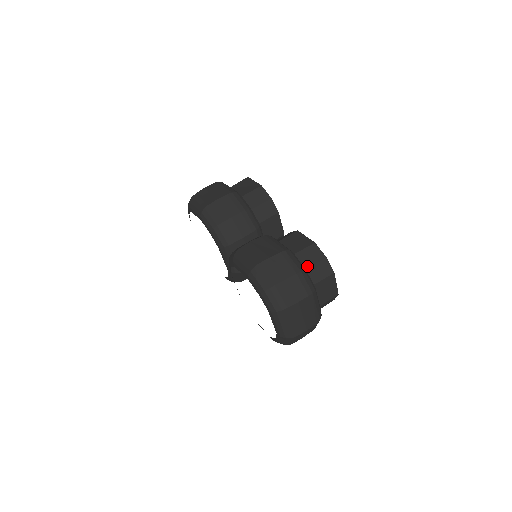
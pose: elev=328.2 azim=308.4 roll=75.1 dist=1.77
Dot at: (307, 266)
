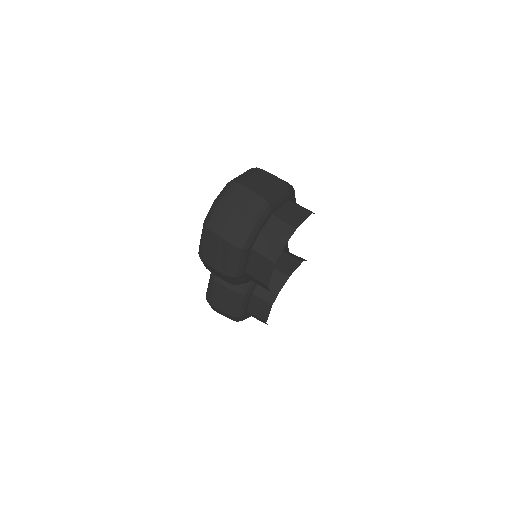
Dot at: occluded
